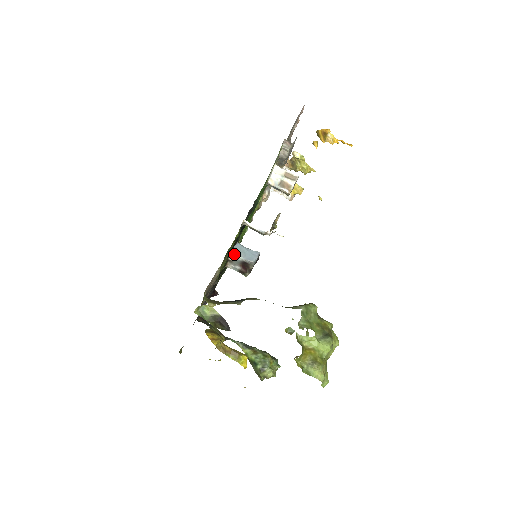
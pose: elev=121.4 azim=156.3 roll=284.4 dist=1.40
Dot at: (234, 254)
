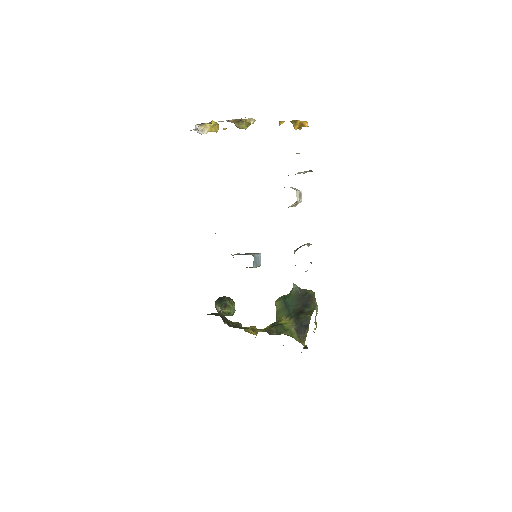
Dot at: occluded
